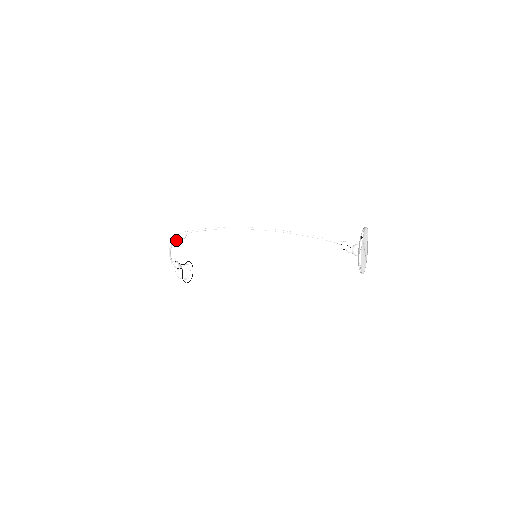
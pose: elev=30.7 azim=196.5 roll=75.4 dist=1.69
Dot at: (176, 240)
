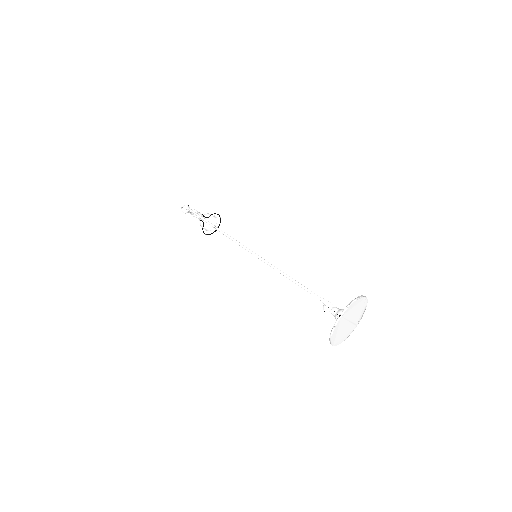
Dot at: occluded
